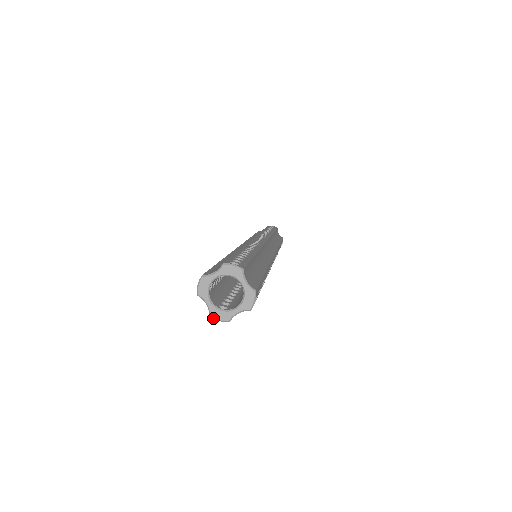
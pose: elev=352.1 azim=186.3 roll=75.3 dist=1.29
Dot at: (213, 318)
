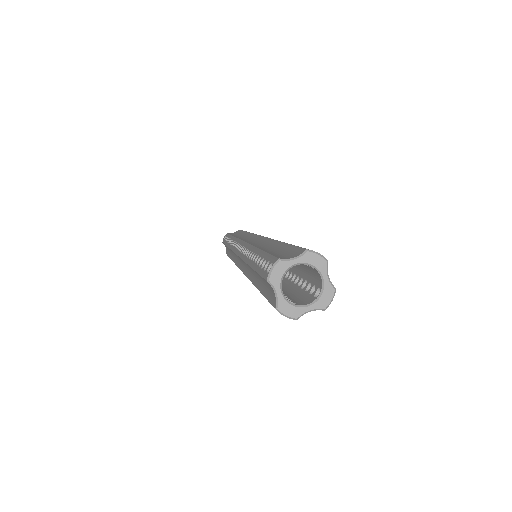
Dot at: (279, 312)
